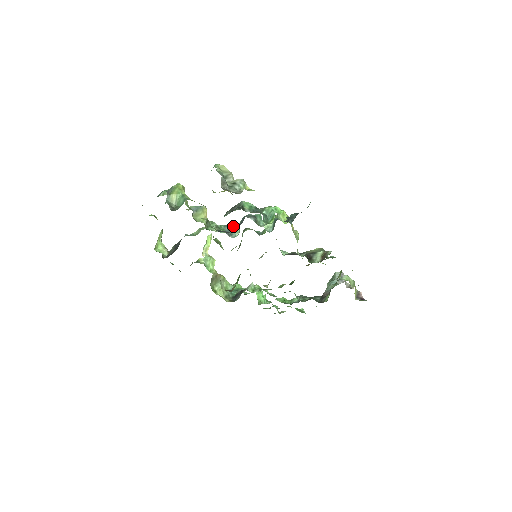
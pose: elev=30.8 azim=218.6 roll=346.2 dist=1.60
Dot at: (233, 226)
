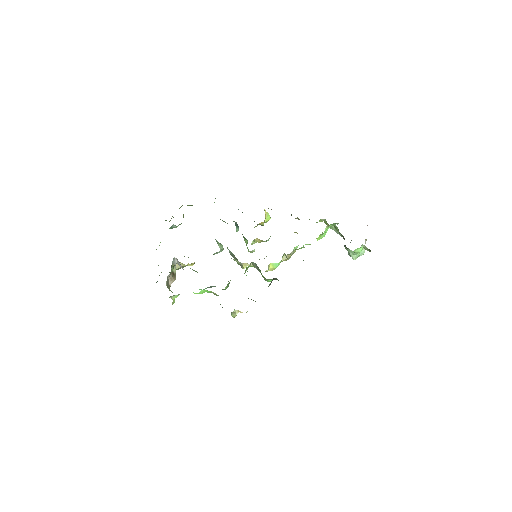
Dot at: occluded
